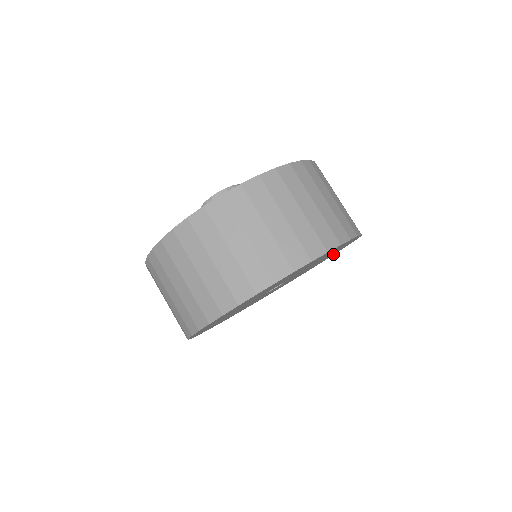
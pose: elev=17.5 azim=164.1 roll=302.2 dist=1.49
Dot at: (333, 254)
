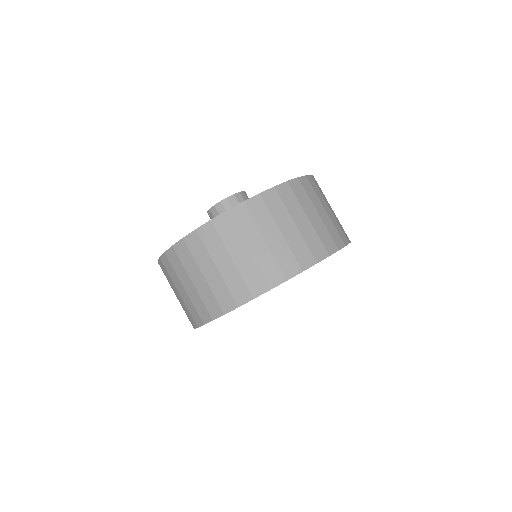
Dot at: occluded
